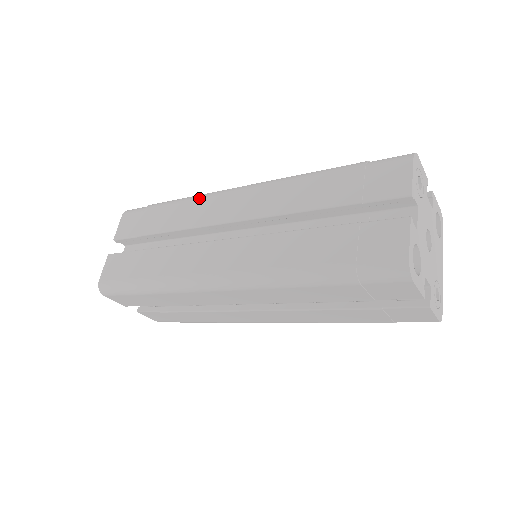
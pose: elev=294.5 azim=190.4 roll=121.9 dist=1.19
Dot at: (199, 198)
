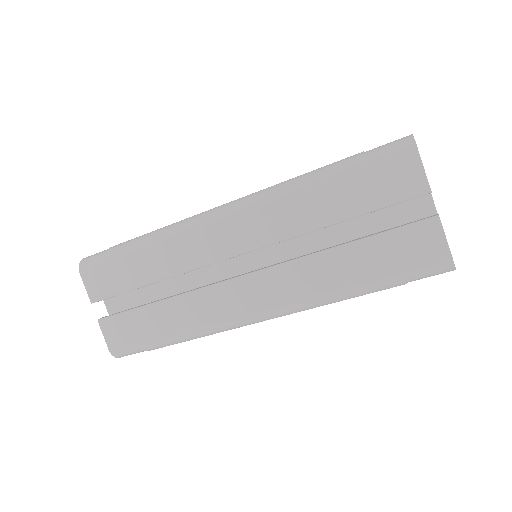
Dot at: (176, 235)
